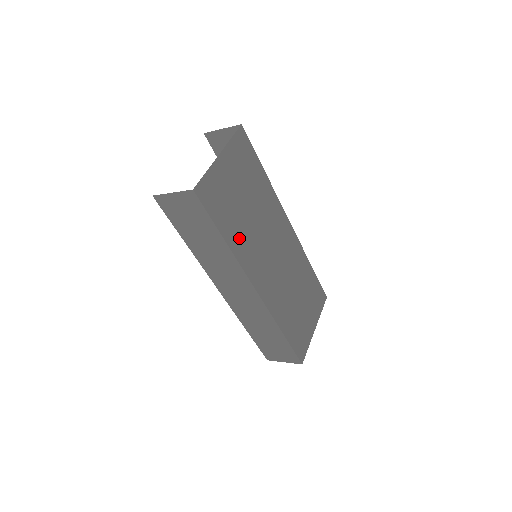
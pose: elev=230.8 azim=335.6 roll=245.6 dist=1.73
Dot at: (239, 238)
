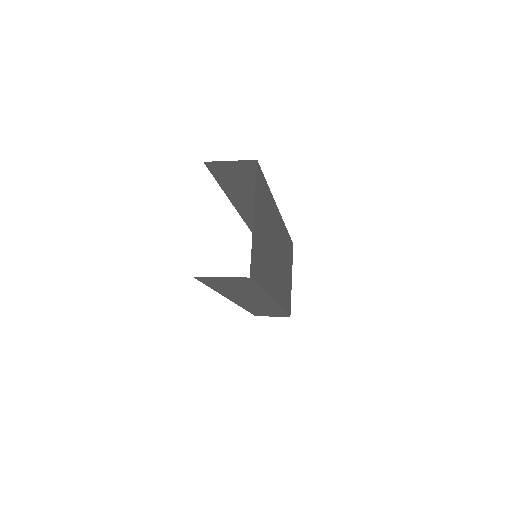
Dot at: (266, 275)
